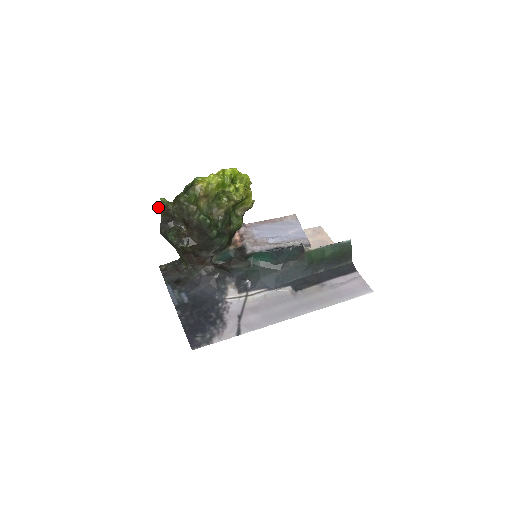
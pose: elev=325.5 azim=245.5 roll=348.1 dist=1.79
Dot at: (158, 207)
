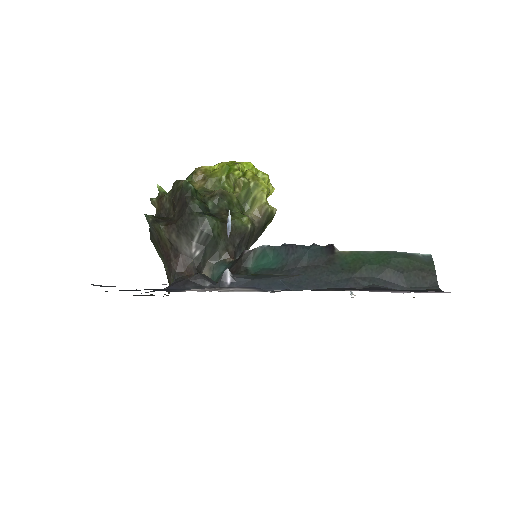
Dot at: (154, 198)
